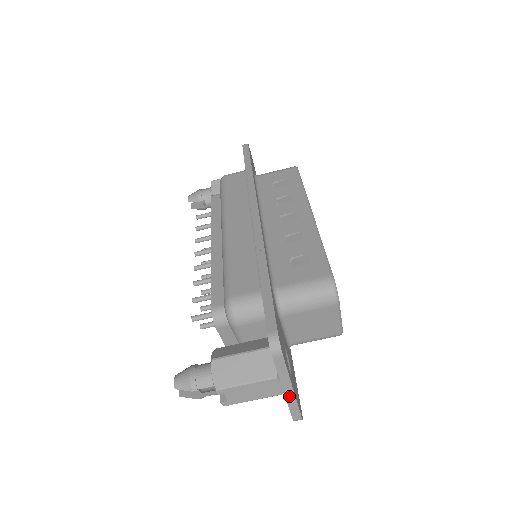
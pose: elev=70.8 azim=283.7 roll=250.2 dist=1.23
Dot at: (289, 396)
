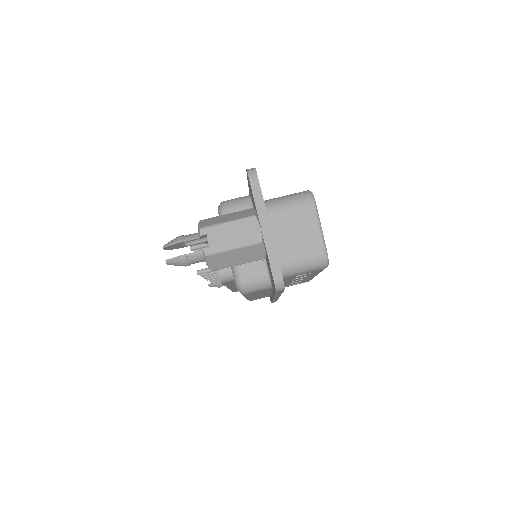
Dot at: (267, 236)
